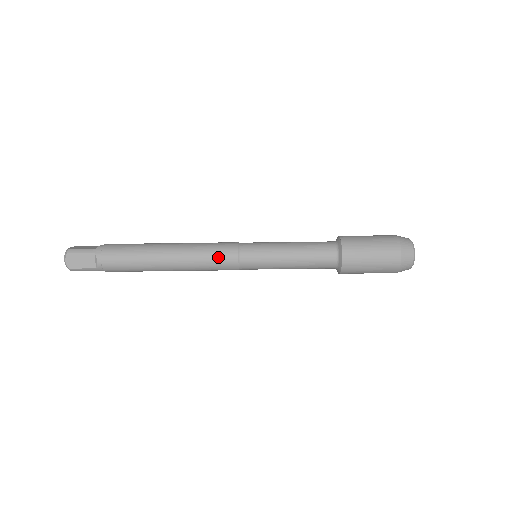
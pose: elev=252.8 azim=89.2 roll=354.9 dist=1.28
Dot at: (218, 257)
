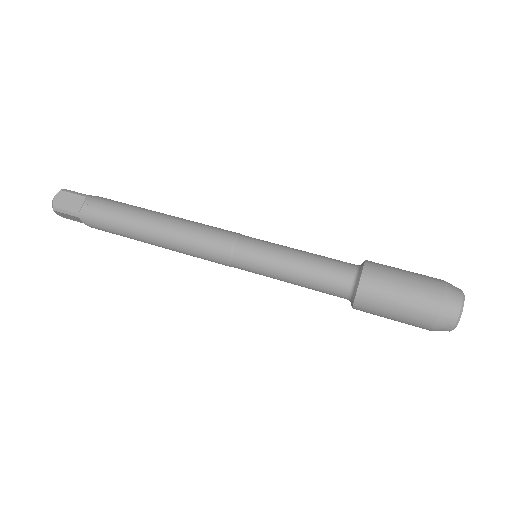
Dot at: (211, 236)
